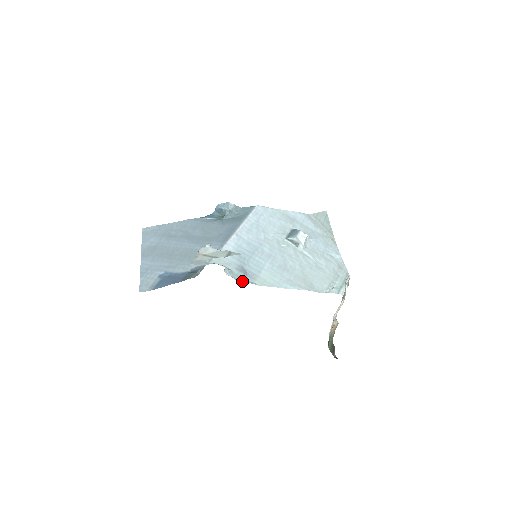
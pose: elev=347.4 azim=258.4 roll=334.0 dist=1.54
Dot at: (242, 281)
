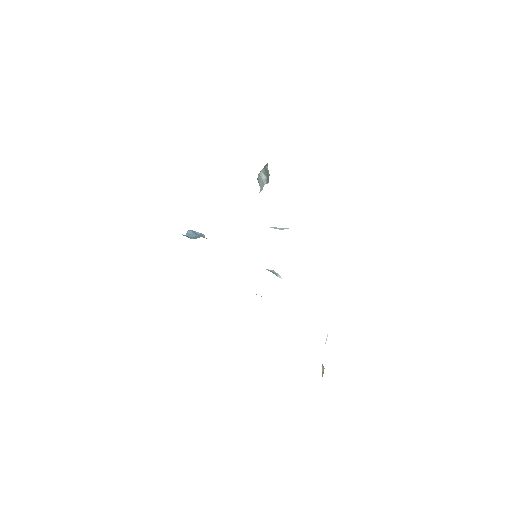
Dot at: occluded
